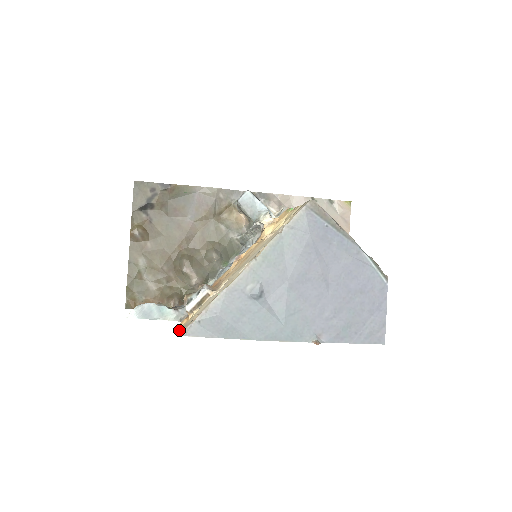
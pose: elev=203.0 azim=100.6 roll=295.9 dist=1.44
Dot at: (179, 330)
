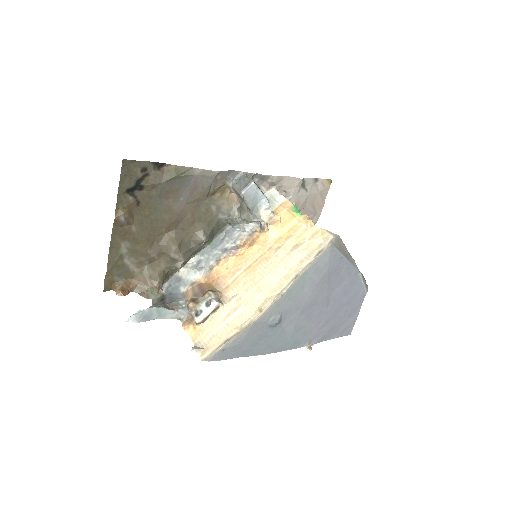
Dot at: (198, 351)
